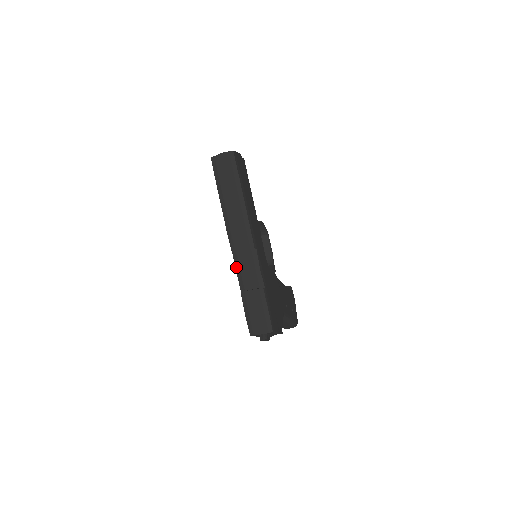
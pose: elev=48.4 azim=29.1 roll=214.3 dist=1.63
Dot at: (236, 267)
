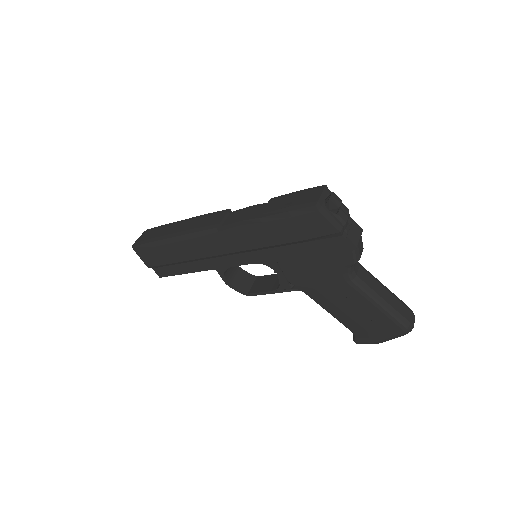
Dot at: (232, 227)
